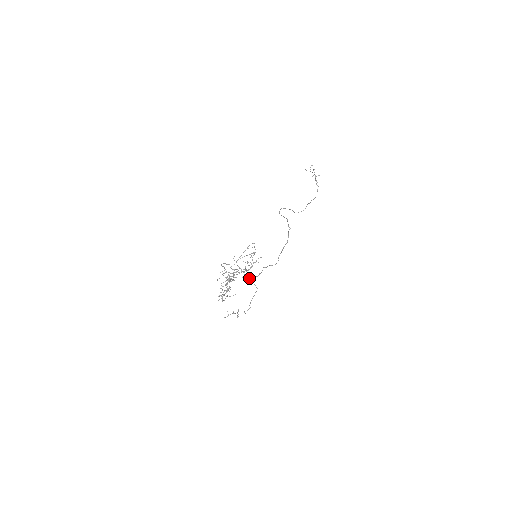
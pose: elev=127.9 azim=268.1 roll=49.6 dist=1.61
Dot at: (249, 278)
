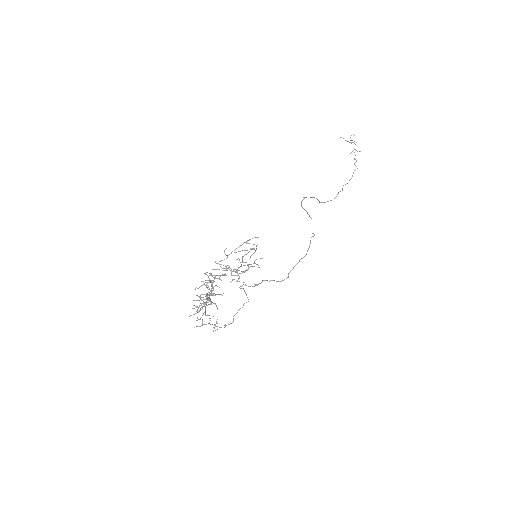
Dot at: (240, 286)
